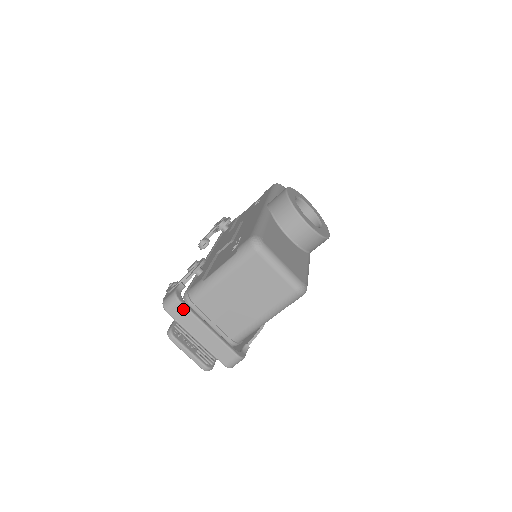
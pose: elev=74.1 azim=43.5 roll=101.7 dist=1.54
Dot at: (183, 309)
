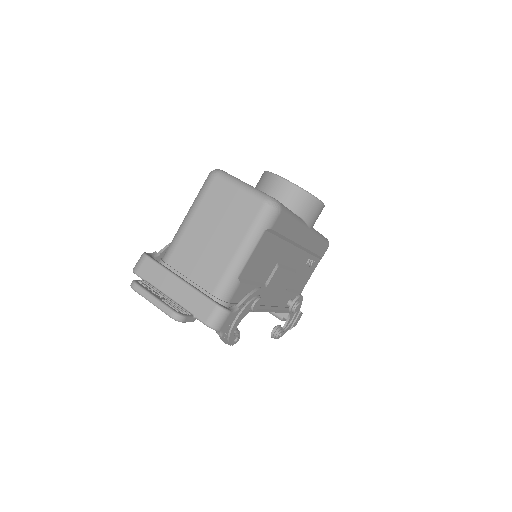
Dot at: (151, 263)
